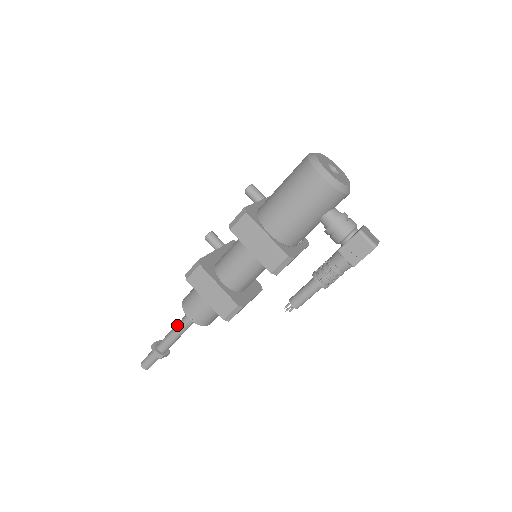
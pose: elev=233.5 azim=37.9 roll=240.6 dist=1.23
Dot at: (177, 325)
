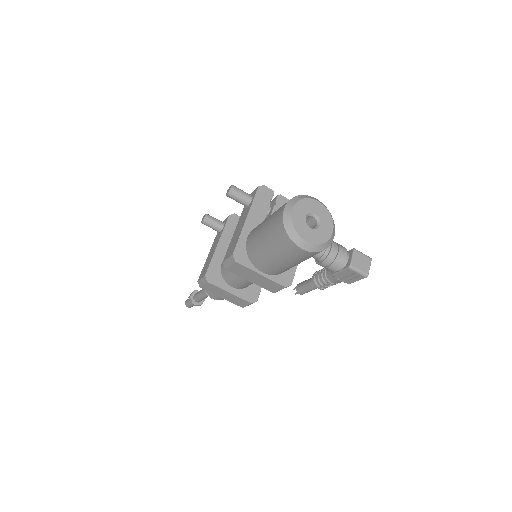
Dot at: (204, 292)
